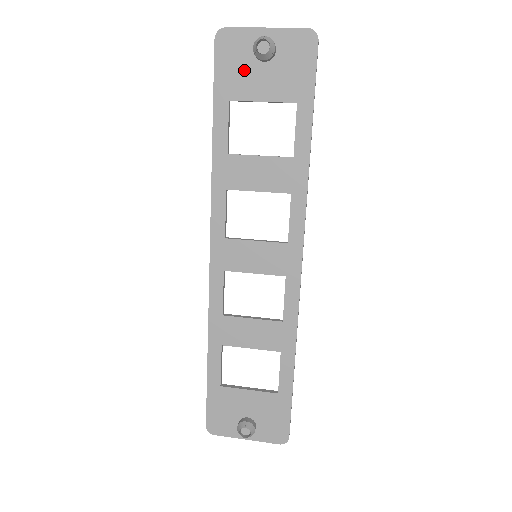
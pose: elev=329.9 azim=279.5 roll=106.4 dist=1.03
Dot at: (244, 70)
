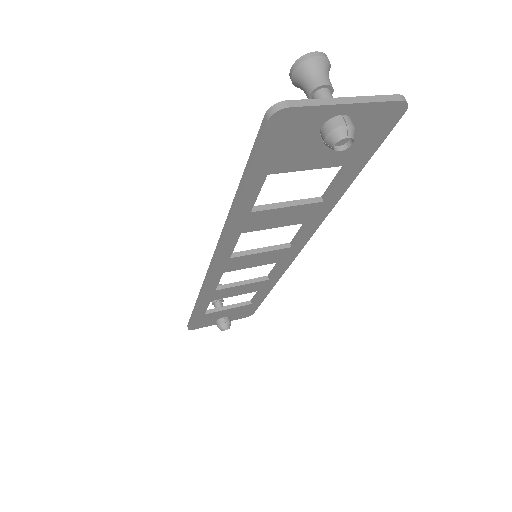
Dot at: (298, 147)
